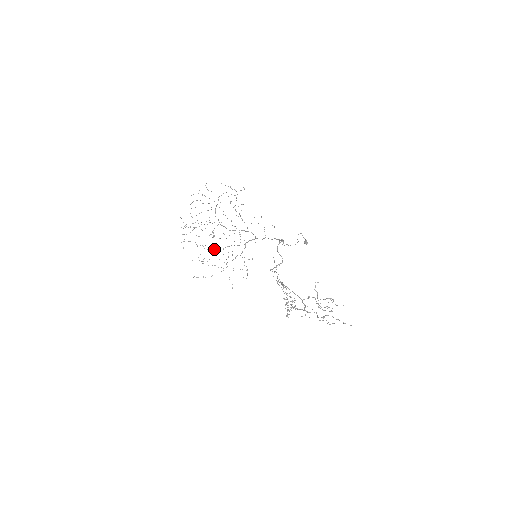
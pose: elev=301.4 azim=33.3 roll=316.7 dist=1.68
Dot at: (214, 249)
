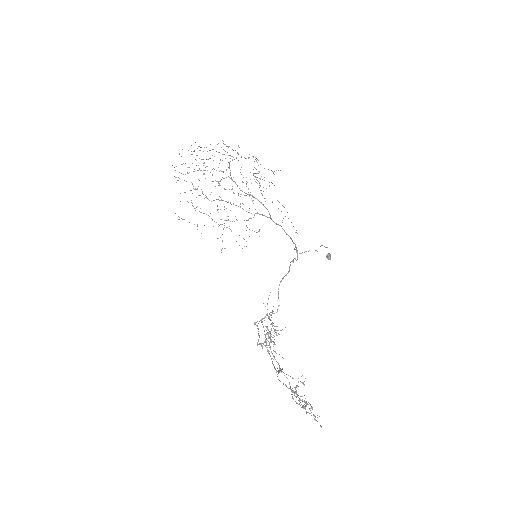
Dot at: occluded
